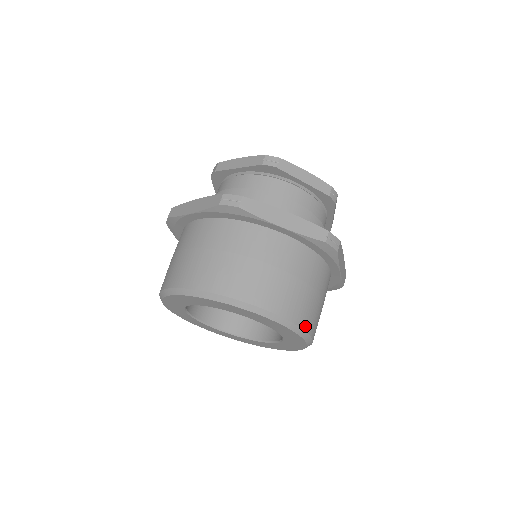
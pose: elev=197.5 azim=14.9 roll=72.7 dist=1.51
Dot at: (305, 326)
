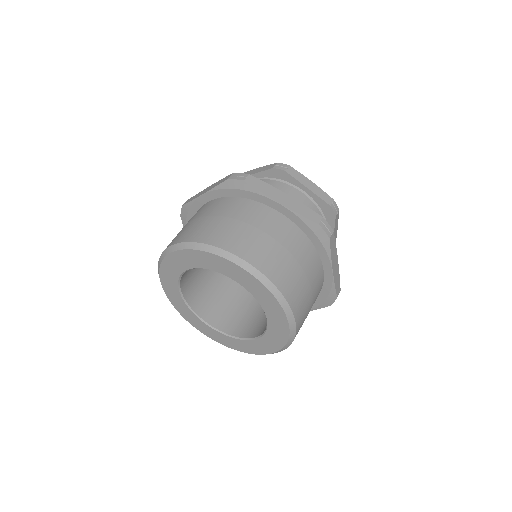
Dot at: occluded
